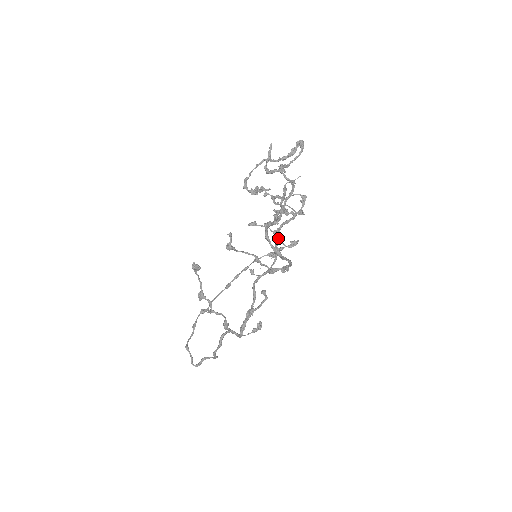
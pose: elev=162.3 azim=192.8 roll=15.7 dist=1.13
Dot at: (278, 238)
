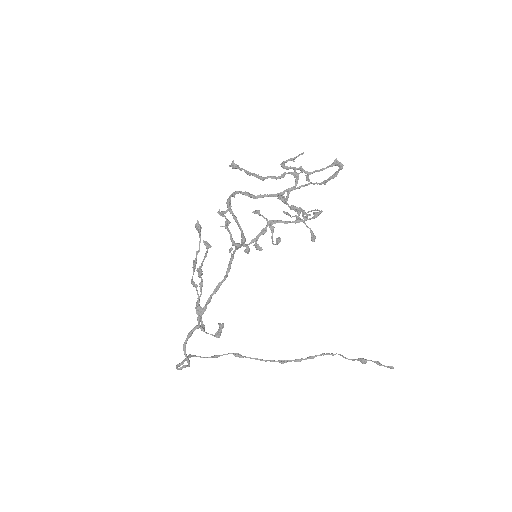
Dot at: (266, 228)
